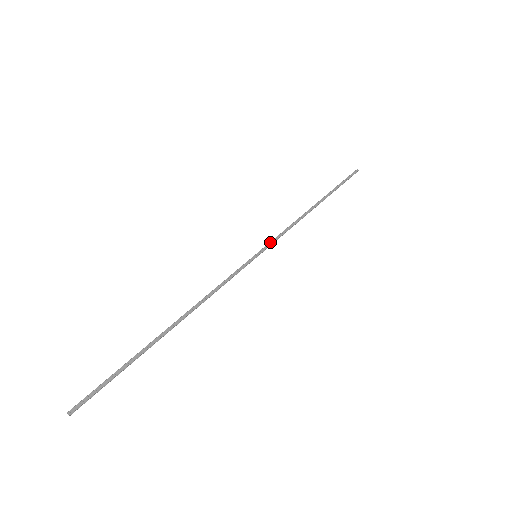
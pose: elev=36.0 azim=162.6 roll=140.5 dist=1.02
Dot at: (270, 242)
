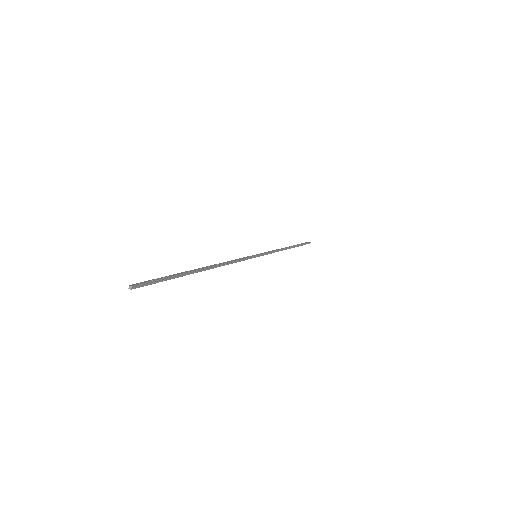
Dot at: occluded
